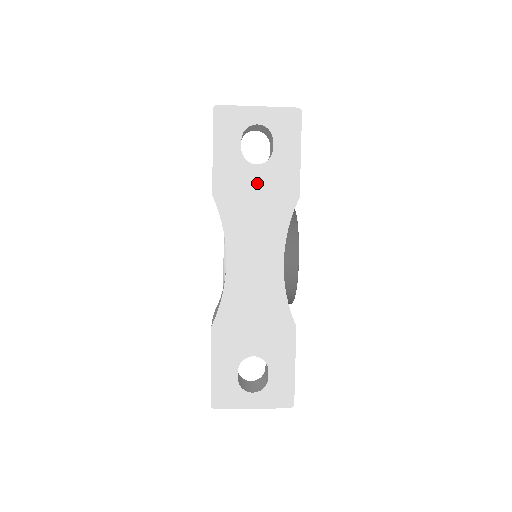
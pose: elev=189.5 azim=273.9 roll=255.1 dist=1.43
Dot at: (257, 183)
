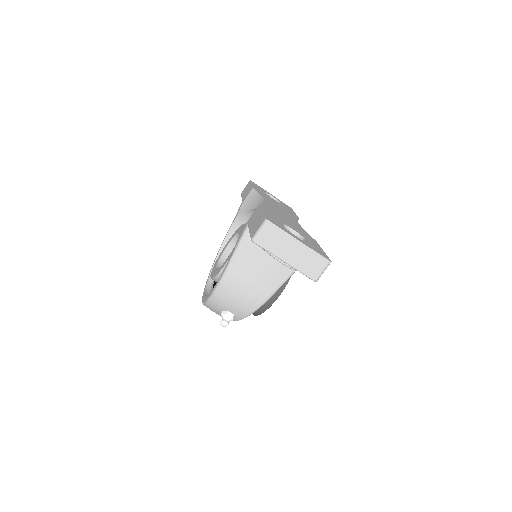
Dot at: (276, 202)
